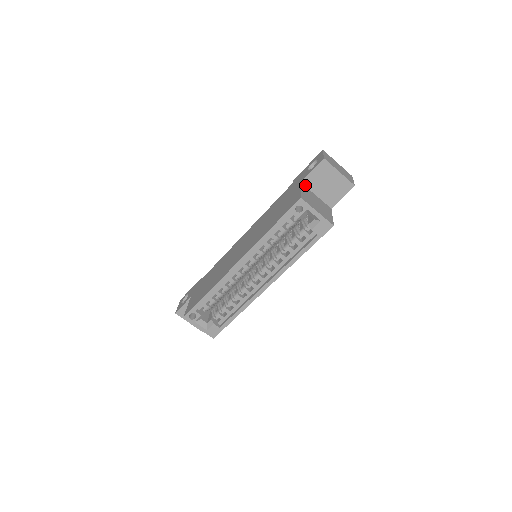
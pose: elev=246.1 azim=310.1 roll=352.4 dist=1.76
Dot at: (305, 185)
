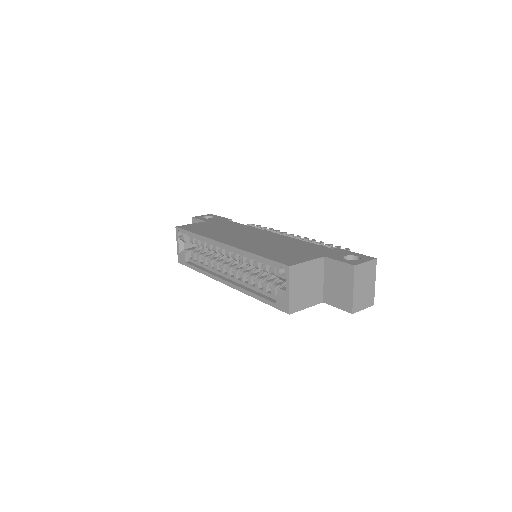
Dot at: (325, 262)
